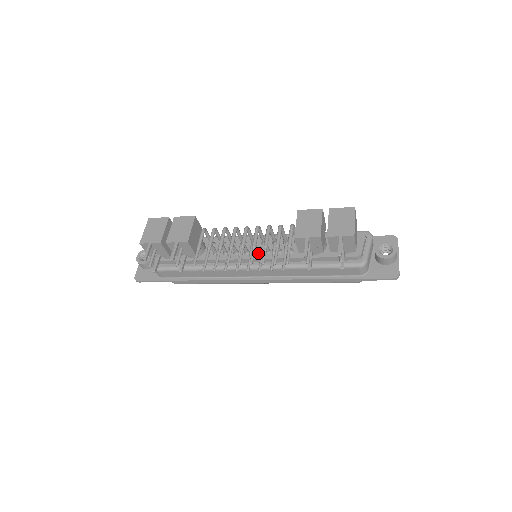
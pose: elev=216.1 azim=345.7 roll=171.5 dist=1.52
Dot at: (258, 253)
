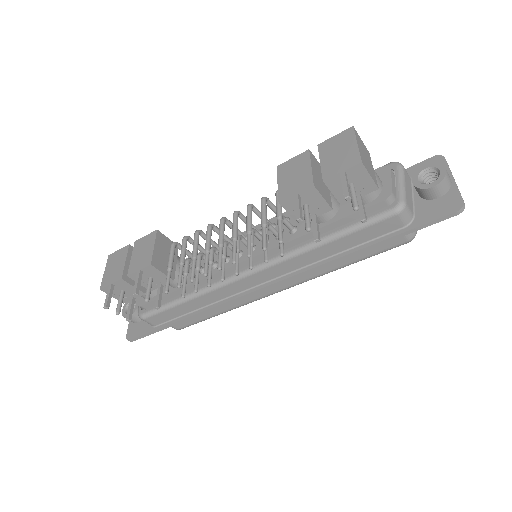
Dot at: (253, 249)
